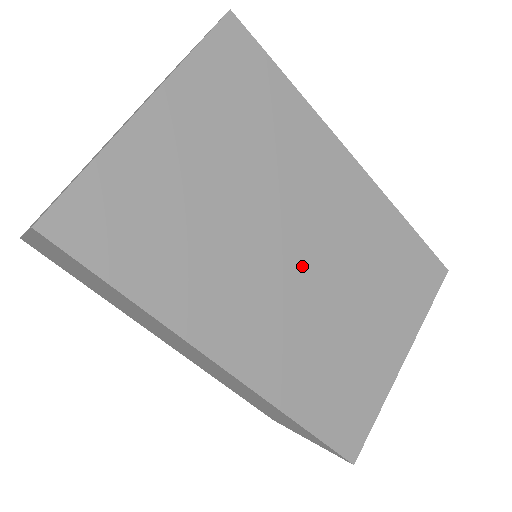
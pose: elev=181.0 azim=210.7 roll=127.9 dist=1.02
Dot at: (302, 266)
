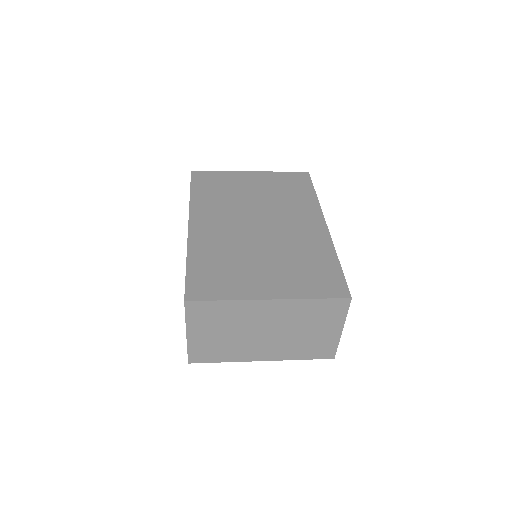
Dot at: (257, 228)
